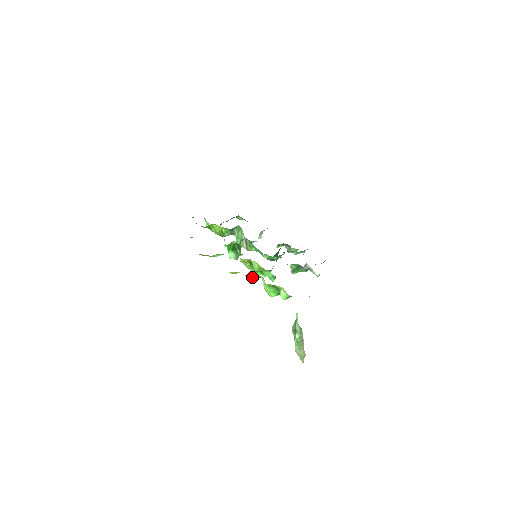
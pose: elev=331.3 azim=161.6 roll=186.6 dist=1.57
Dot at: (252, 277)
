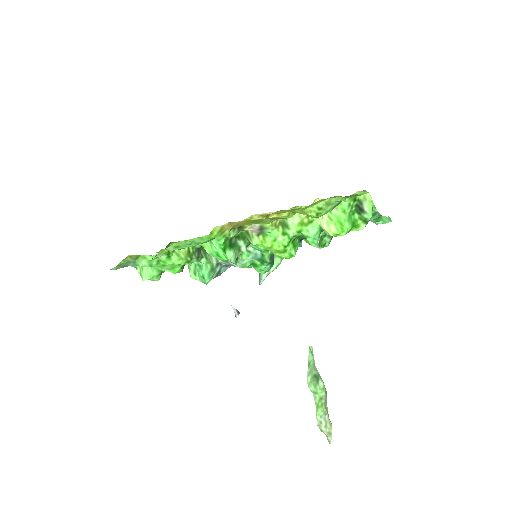
Dot at: occluded
